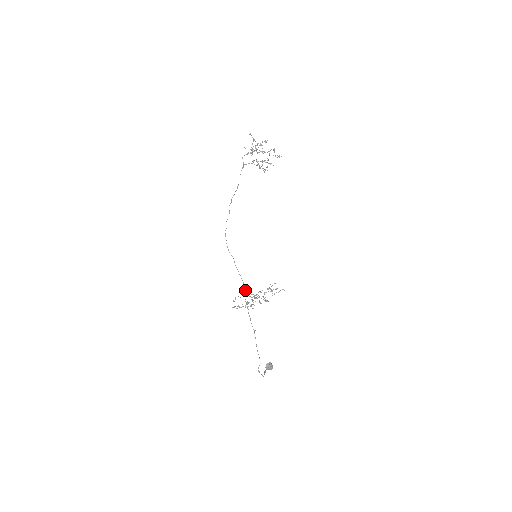
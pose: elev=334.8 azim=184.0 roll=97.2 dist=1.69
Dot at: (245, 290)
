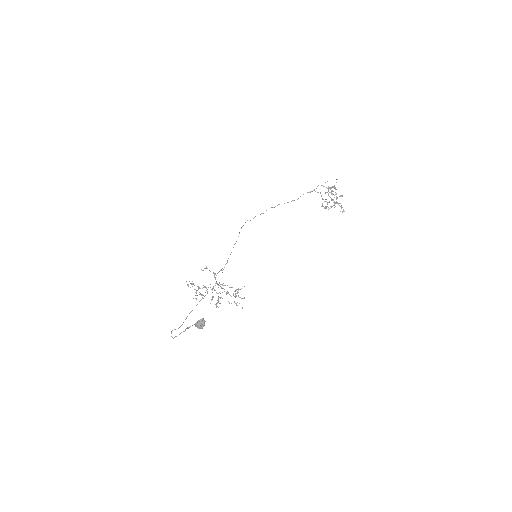
Dot at: (221, 270)
